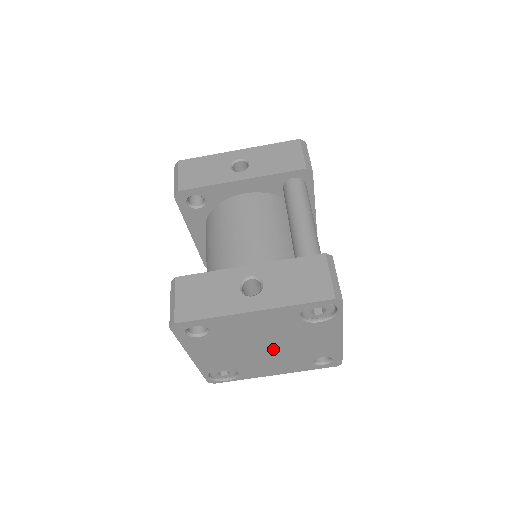
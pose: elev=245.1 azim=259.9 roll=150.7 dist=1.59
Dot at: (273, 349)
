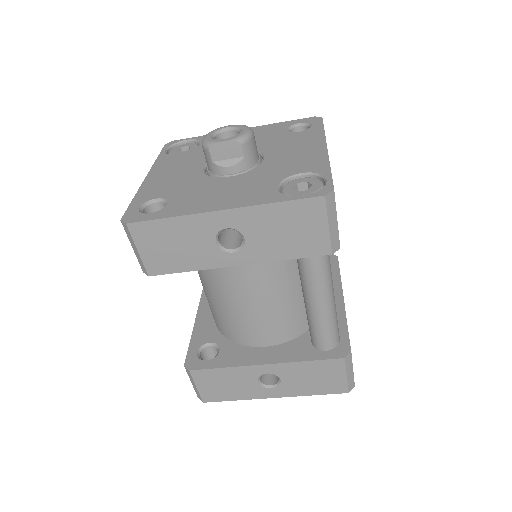
Dot at: occluded
